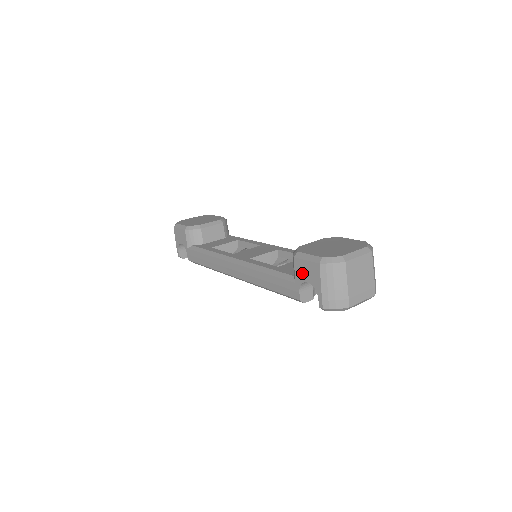
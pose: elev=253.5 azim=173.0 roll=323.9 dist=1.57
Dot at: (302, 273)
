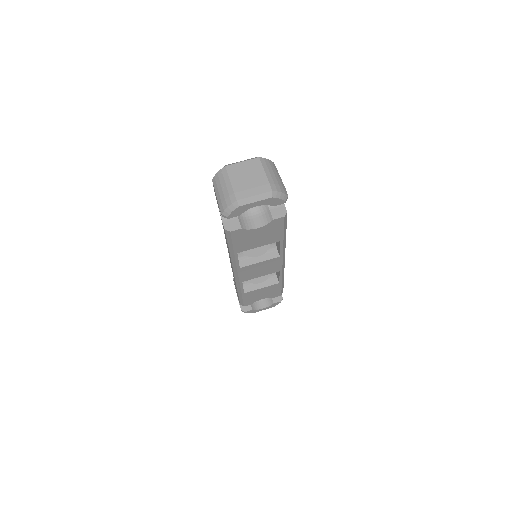
Dot at: (217, 203)
